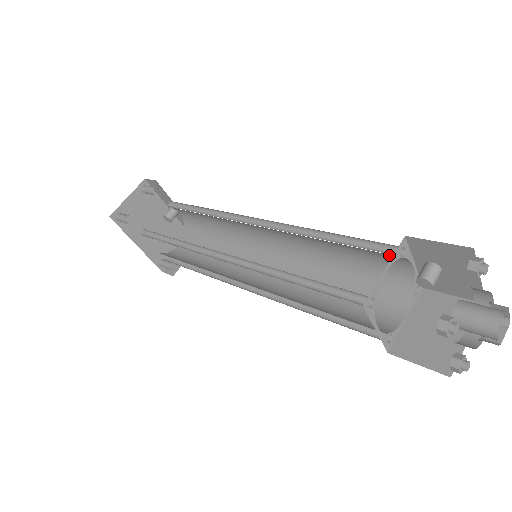
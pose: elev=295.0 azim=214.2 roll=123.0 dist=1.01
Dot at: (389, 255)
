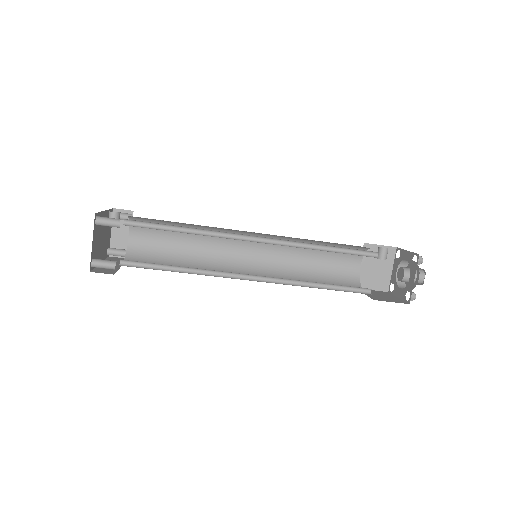
Dot at: occluded
